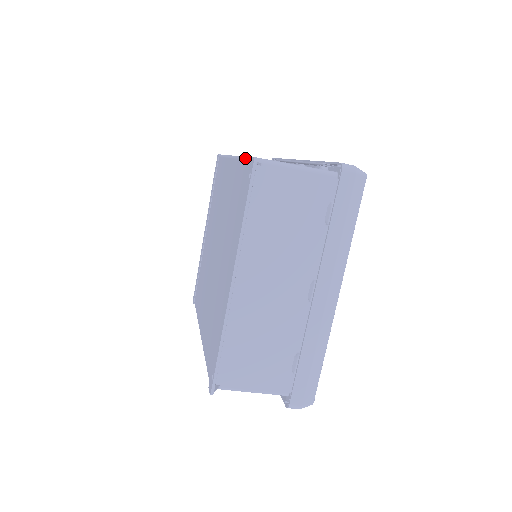
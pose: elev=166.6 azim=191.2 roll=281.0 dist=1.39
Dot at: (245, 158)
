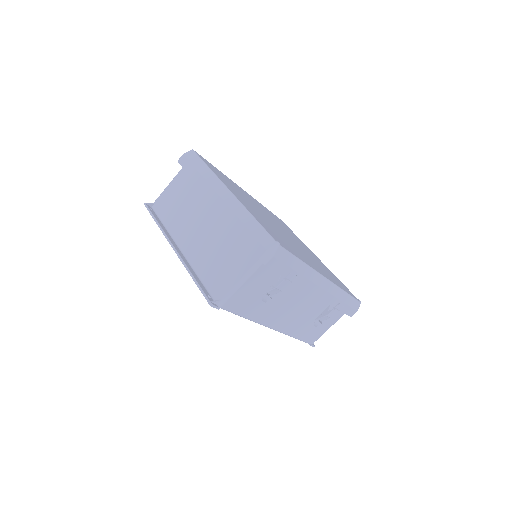
Dot at: occluded
